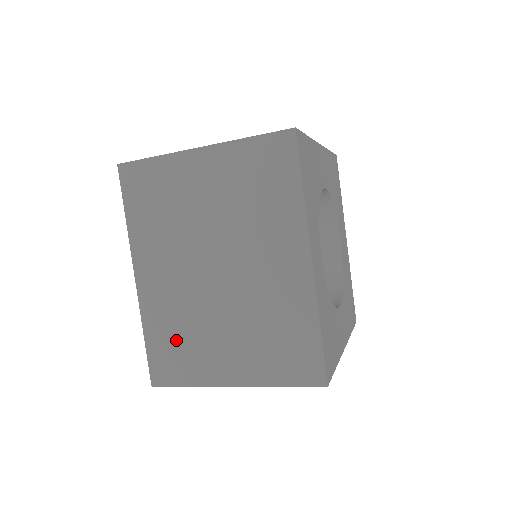
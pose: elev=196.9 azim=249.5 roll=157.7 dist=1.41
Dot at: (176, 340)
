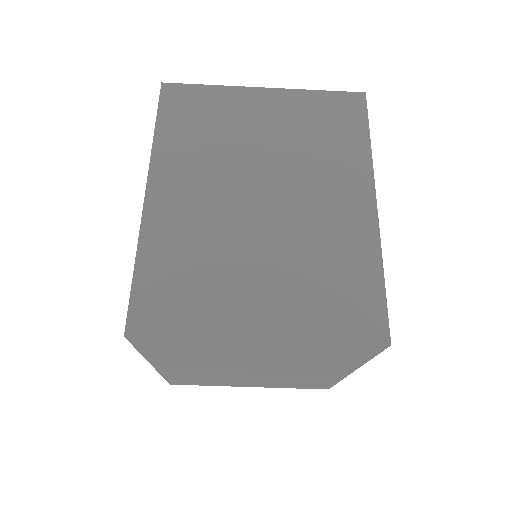
Dot at: (185, 272)
